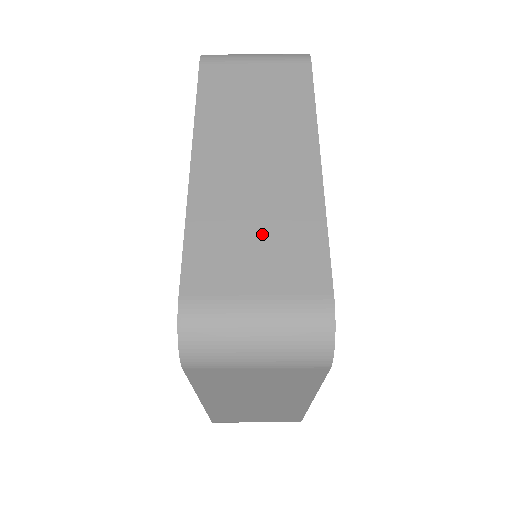
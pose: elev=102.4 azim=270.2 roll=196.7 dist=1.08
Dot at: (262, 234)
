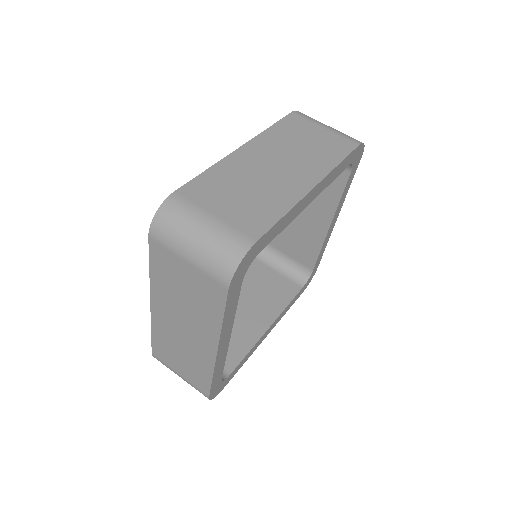
Dot at: (246, 195)
